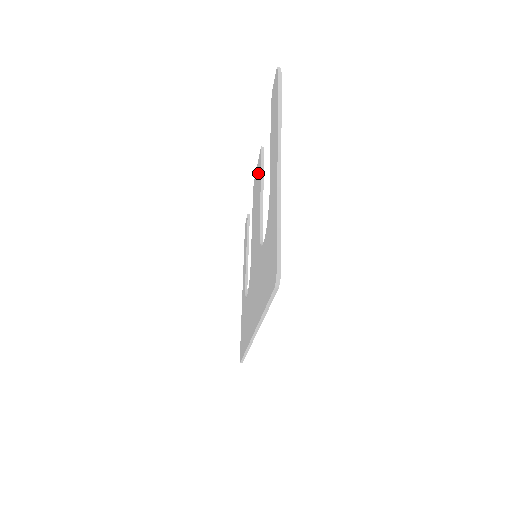
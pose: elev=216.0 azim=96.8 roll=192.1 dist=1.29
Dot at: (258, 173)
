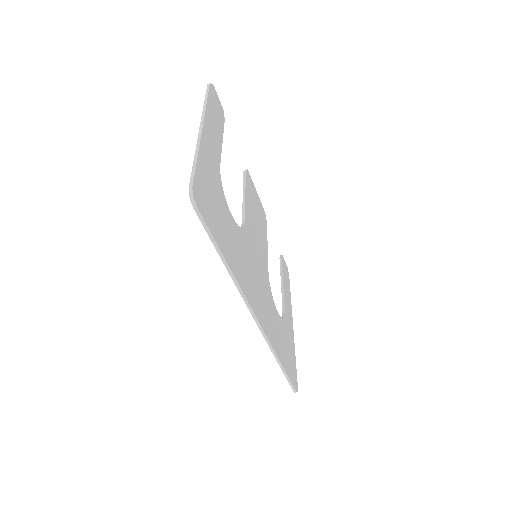
Dot at: occluded
